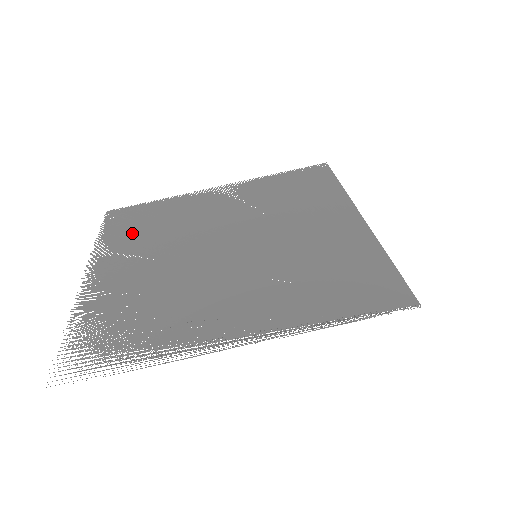
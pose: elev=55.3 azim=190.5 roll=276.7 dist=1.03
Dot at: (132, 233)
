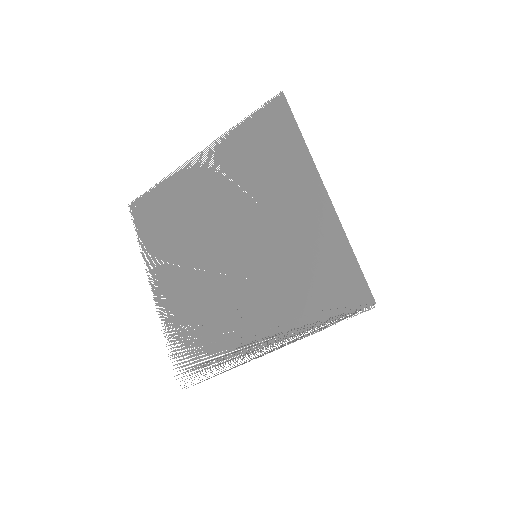
Dot at: (160, 235)
